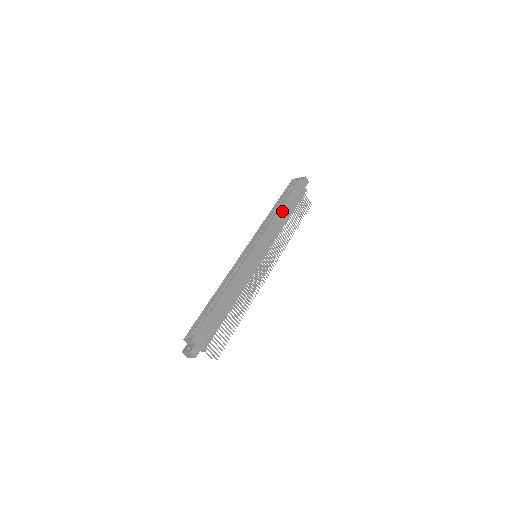
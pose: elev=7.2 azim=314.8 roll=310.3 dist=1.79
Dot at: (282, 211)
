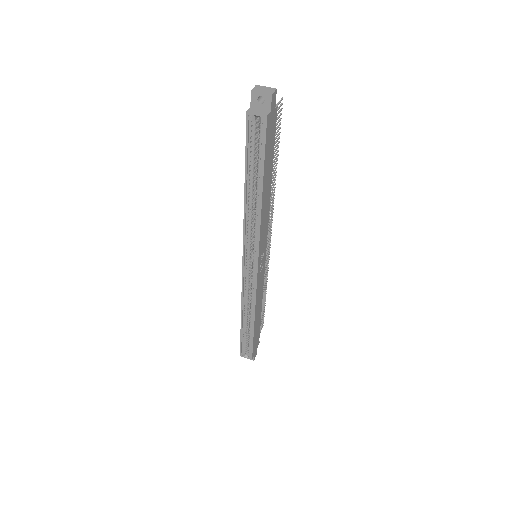
Dot at: (264, 194)
